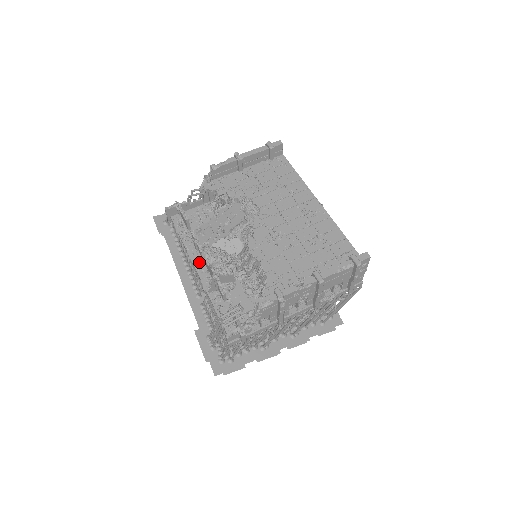
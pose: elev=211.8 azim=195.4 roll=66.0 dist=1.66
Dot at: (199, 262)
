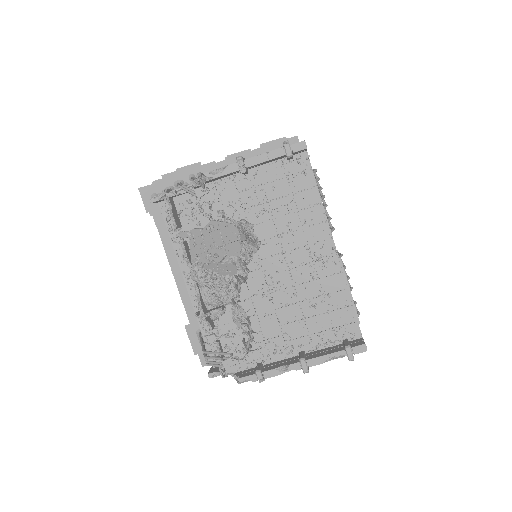
Dot at: (189, 274)
